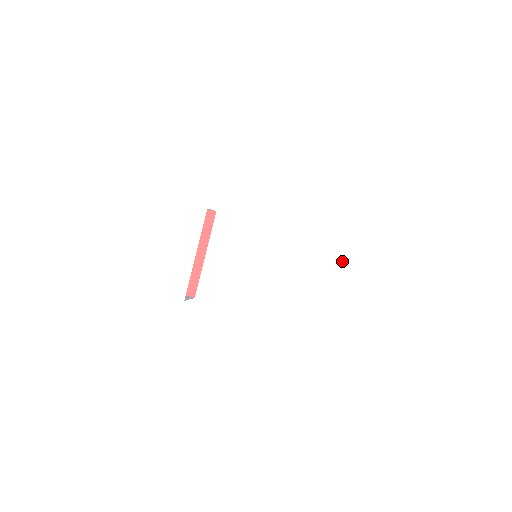
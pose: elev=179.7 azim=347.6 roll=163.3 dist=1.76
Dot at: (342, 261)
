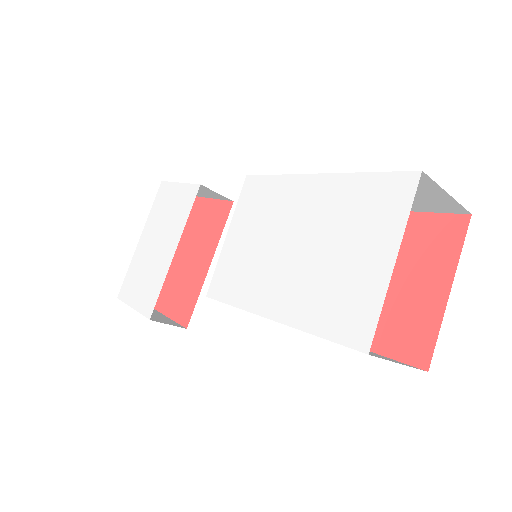
Dot at: (358, 236)
